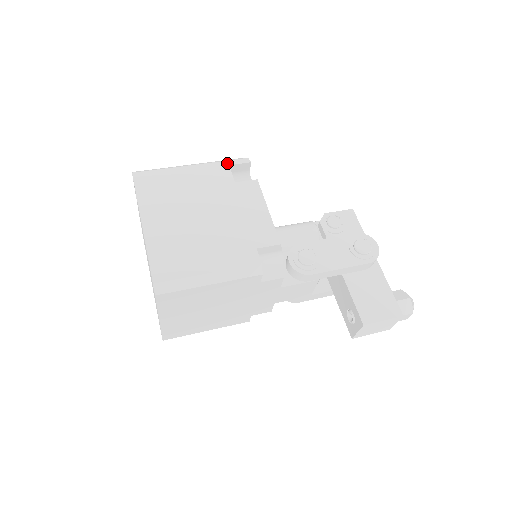
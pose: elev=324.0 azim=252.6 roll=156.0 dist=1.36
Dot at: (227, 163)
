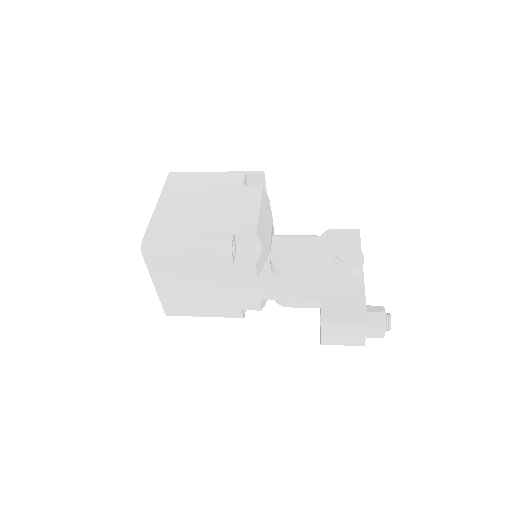
Dot at: (244, 173)
